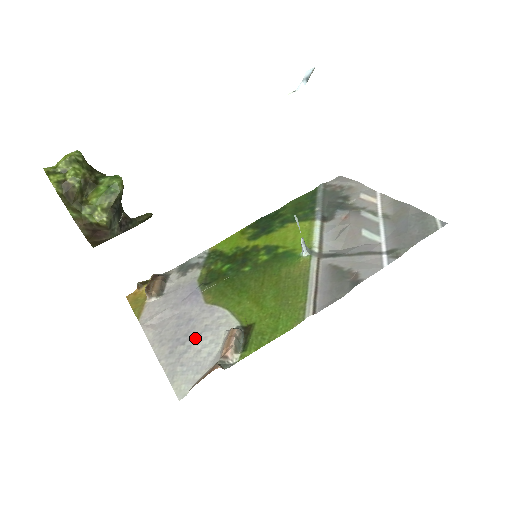
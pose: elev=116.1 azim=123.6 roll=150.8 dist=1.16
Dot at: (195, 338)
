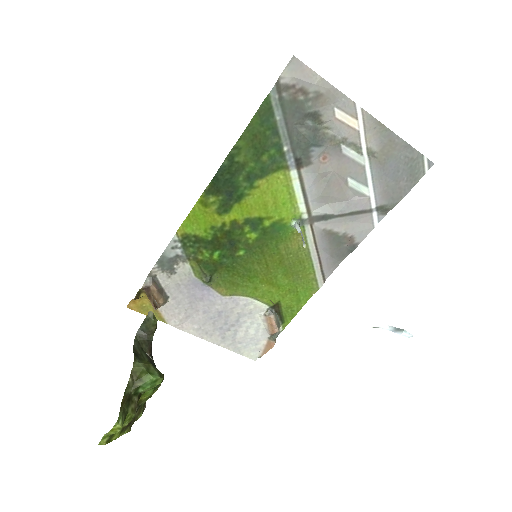
Dot at: (236, 324)
